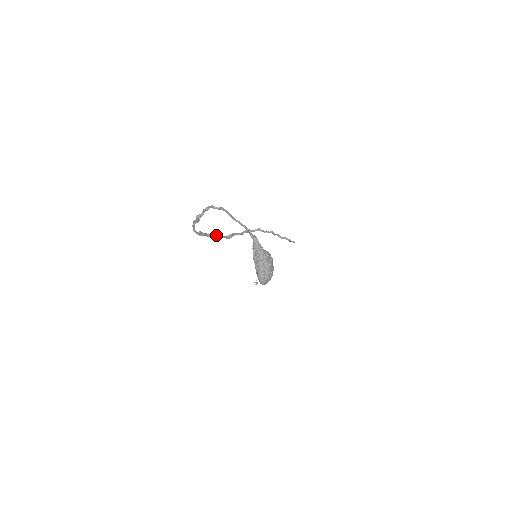
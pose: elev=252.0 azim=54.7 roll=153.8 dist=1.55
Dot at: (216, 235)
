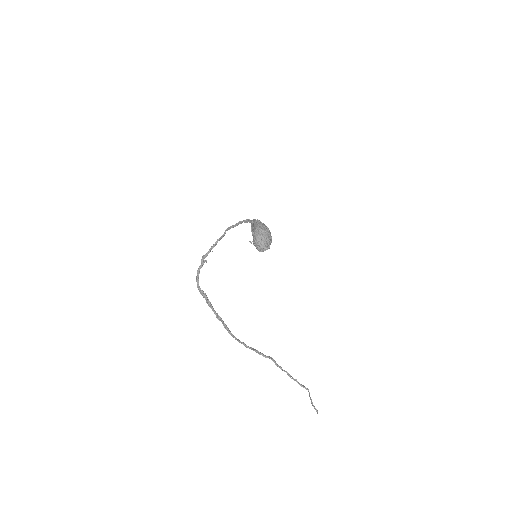
Dot at: occluded
